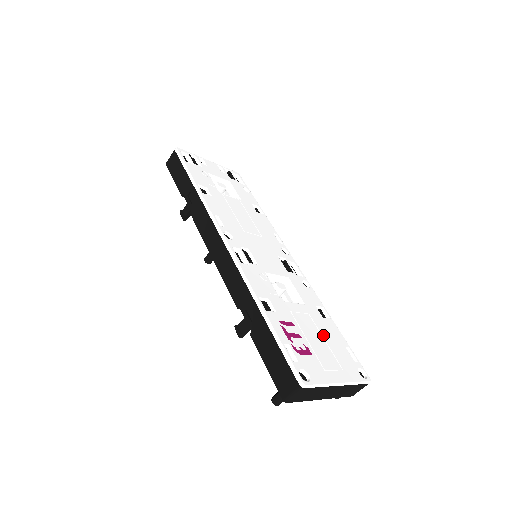
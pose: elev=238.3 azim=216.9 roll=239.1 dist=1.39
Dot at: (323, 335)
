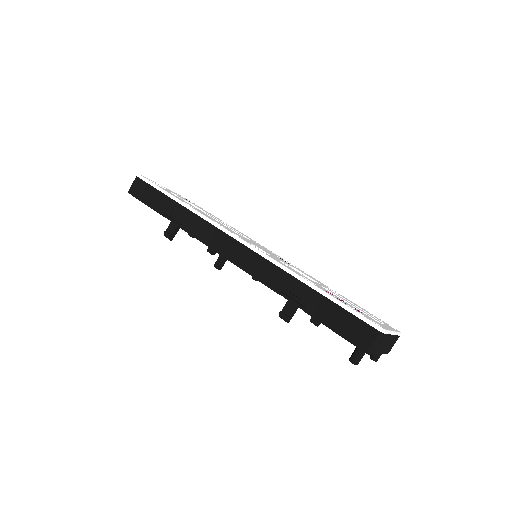
Dot at: (351, 303)
